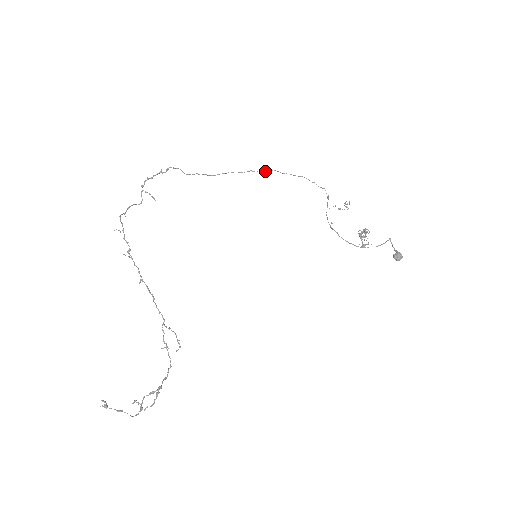
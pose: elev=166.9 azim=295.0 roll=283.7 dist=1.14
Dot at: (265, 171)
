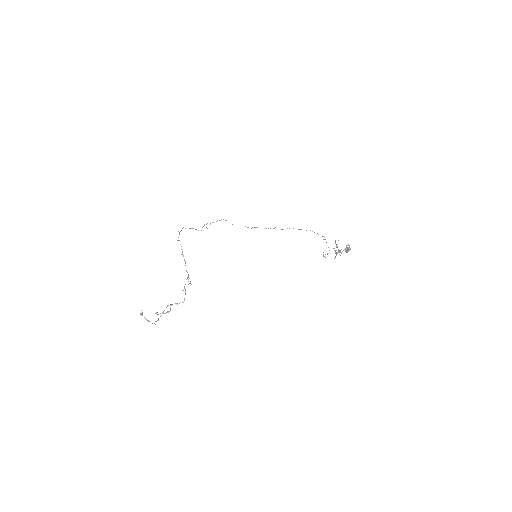
Dot at: occluded
